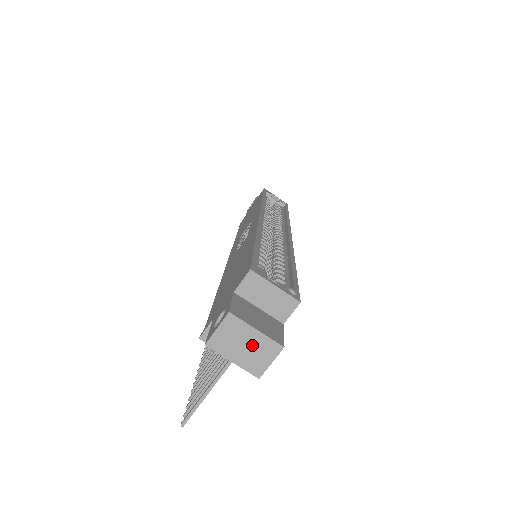
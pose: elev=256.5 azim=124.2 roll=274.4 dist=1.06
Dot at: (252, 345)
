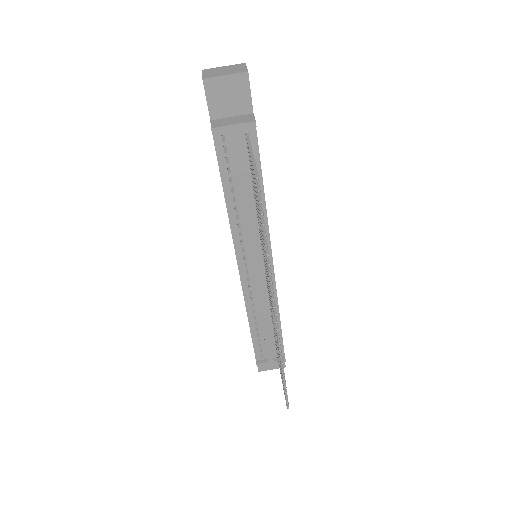
Dot at: (228, 69)
